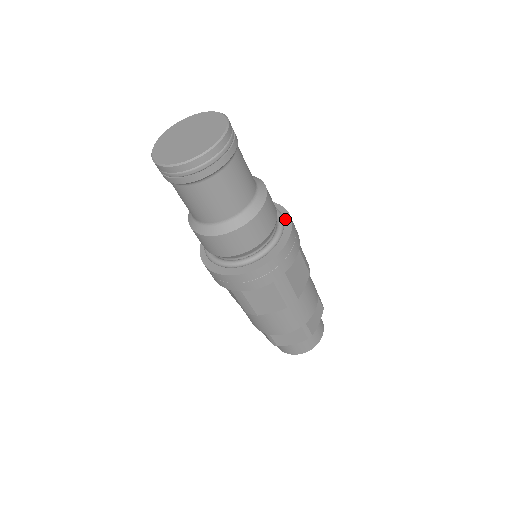
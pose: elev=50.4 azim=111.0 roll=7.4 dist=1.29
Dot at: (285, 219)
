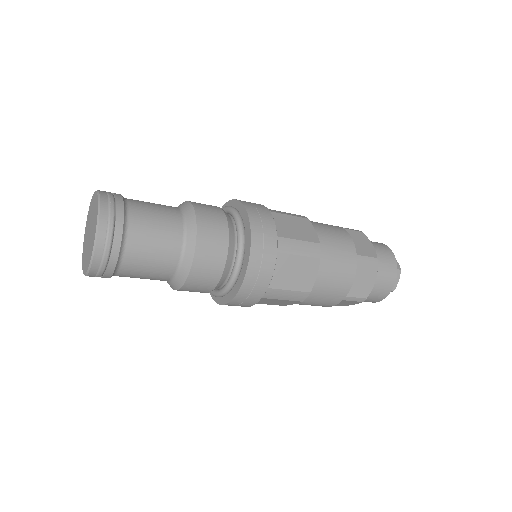
Dot at: (247, 234)
